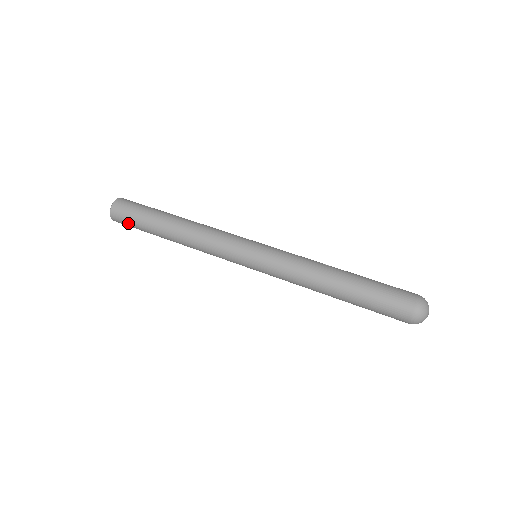
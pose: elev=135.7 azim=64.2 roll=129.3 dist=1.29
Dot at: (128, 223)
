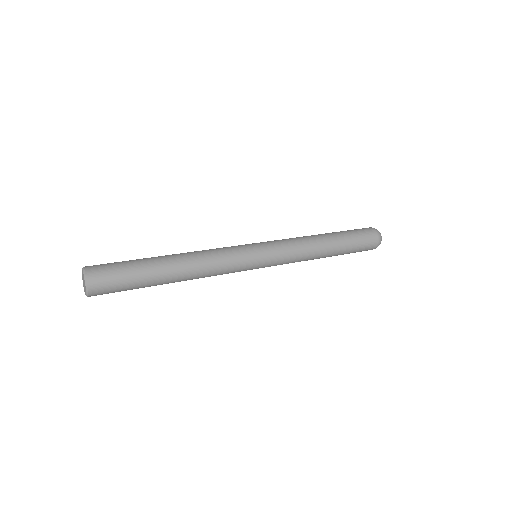
Dot at: (114, 273)
